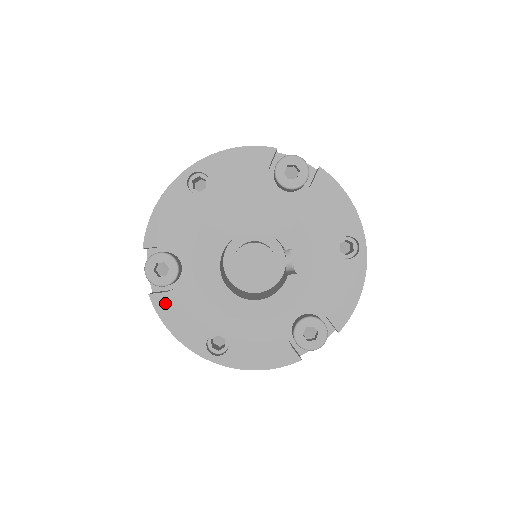
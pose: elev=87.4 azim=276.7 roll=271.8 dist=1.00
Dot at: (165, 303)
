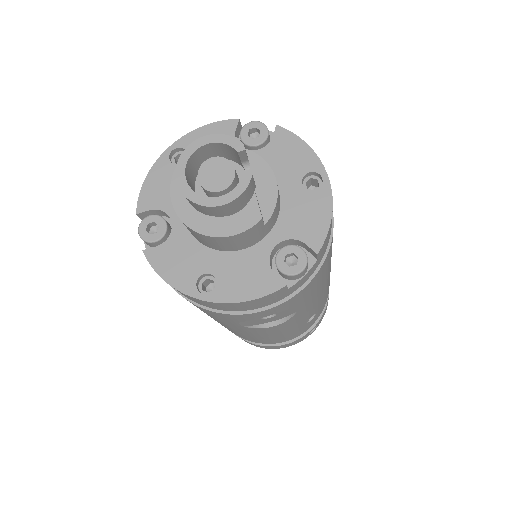
Dot at: (157, 255)
